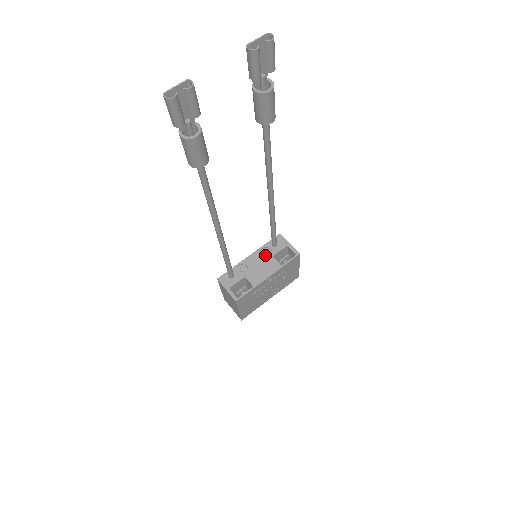
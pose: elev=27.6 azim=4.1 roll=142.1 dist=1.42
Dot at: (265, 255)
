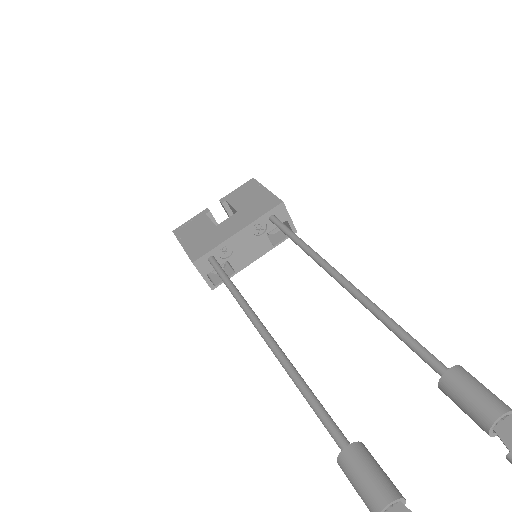
Dot at: (257, 231)
